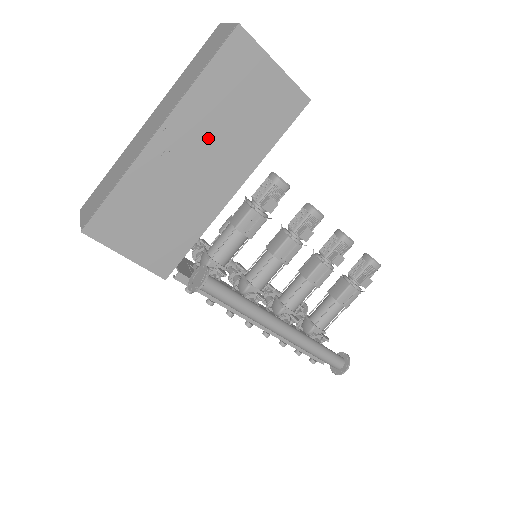
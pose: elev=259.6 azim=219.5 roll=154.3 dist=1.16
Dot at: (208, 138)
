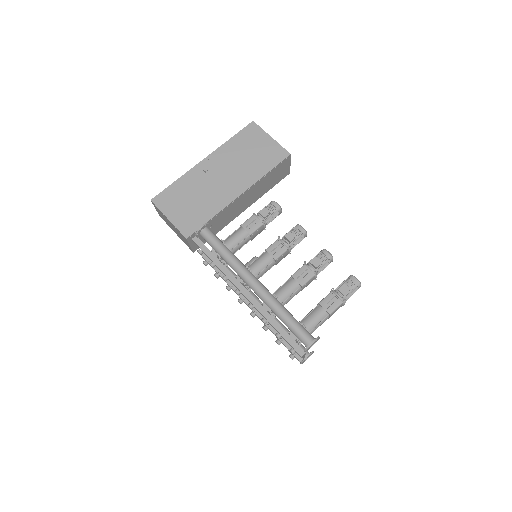
Dot at: (229, 165)
